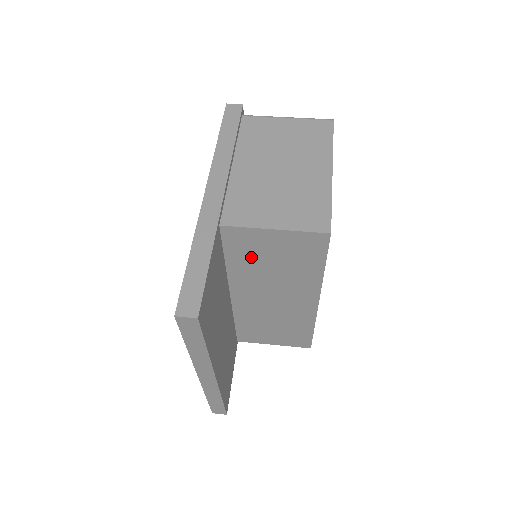
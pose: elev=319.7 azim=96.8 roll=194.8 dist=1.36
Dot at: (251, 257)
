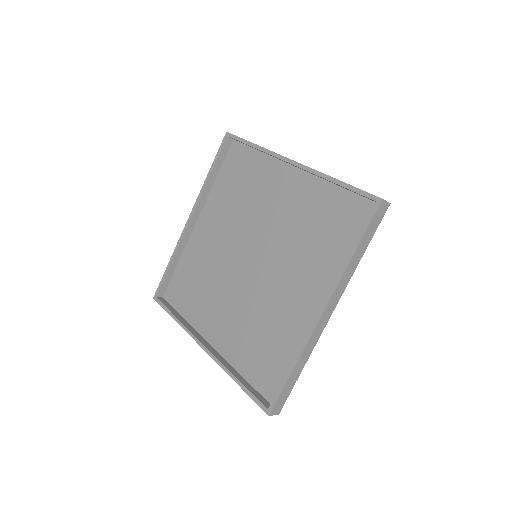
Dot at: occluded
